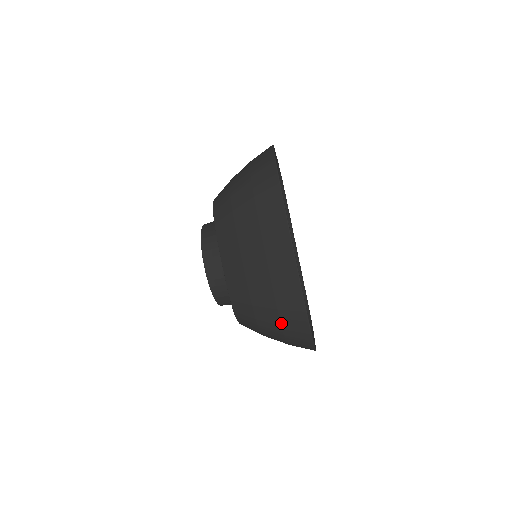
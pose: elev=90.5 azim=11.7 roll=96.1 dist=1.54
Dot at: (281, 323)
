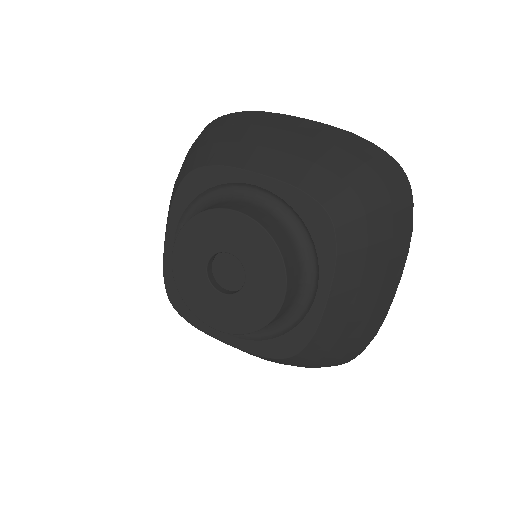
Dot at: (371, 168)
